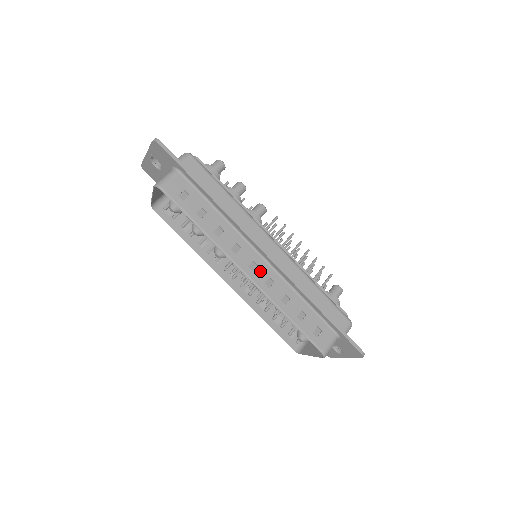
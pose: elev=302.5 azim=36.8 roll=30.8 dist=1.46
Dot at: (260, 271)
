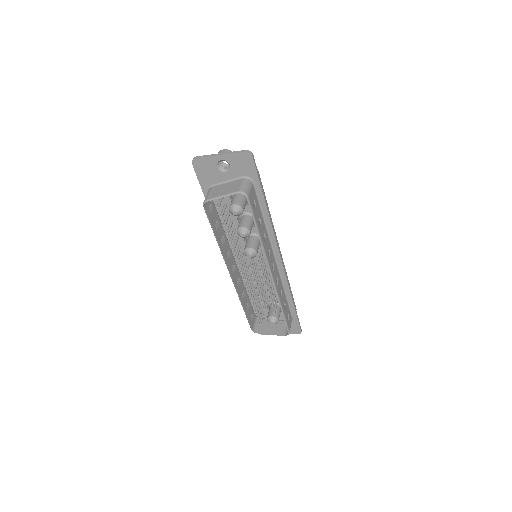
Dot at: (275, 271)
